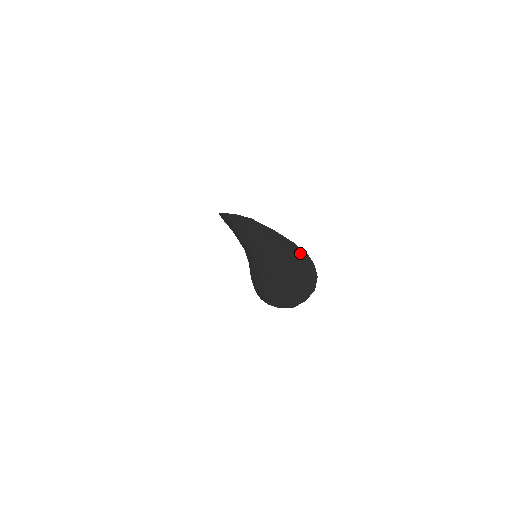
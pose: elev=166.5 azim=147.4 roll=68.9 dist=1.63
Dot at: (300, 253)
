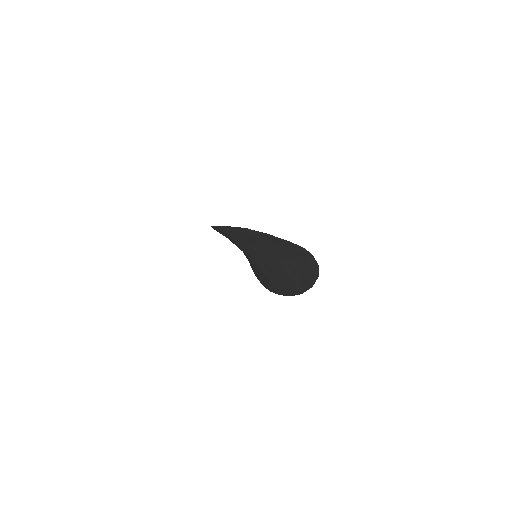
Dot at: (298, 249)
